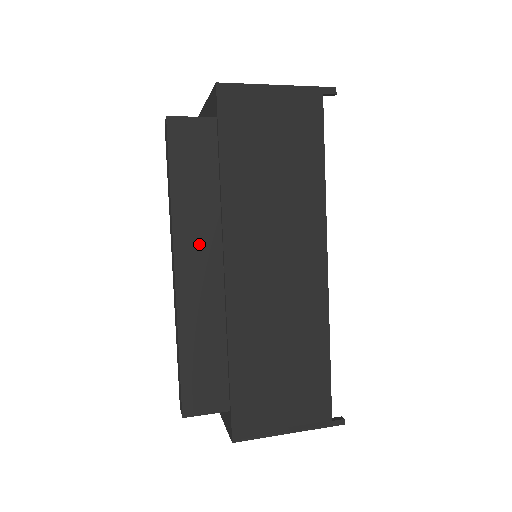
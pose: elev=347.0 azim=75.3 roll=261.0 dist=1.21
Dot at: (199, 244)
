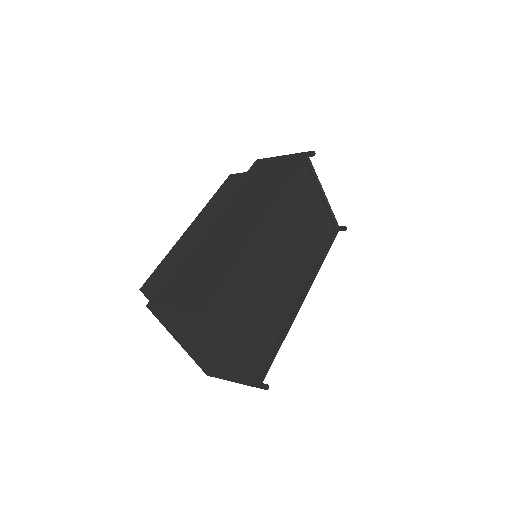
Dot at: (207, 216)
